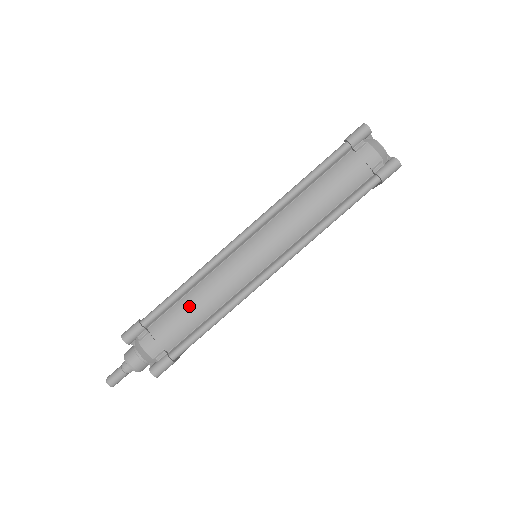
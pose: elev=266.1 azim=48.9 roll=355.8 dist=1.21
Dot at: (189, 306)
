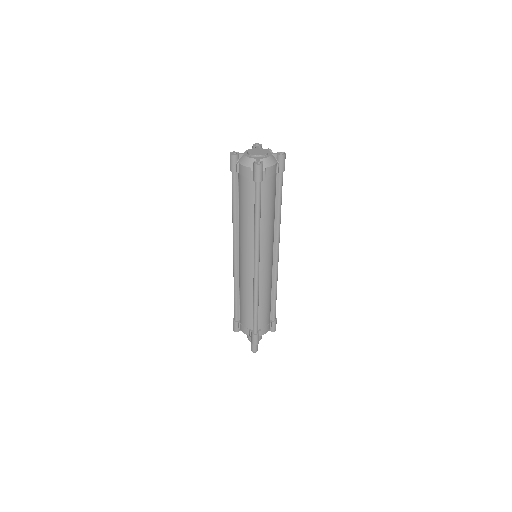
Dot at: (265, 306)
